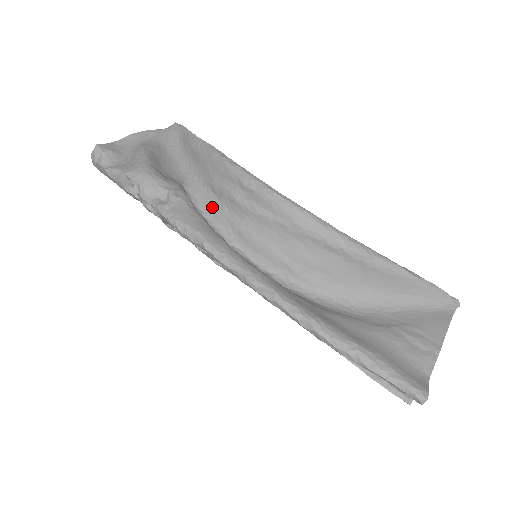
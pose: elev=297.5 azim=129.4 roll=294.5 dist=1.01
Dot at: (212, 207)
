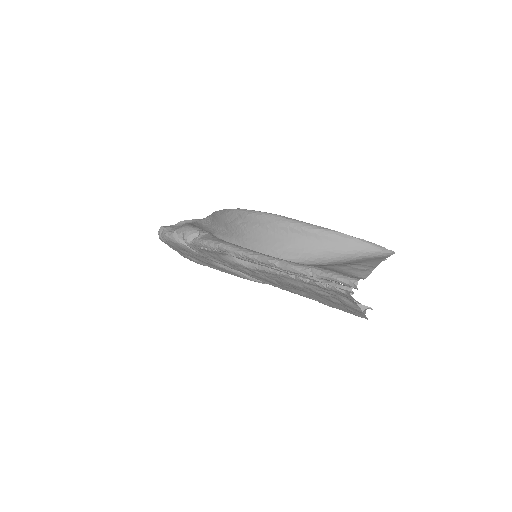
Dot at: (227, 237)
